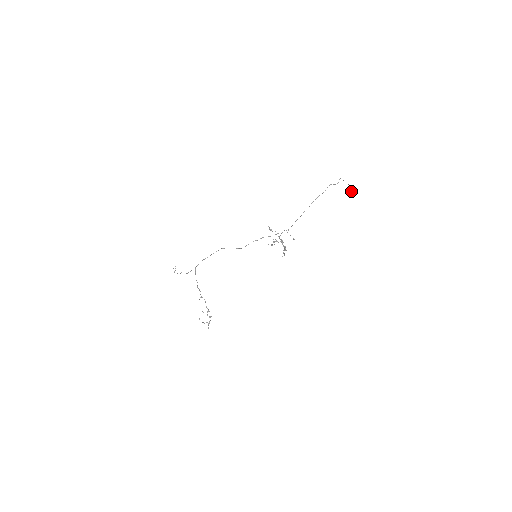
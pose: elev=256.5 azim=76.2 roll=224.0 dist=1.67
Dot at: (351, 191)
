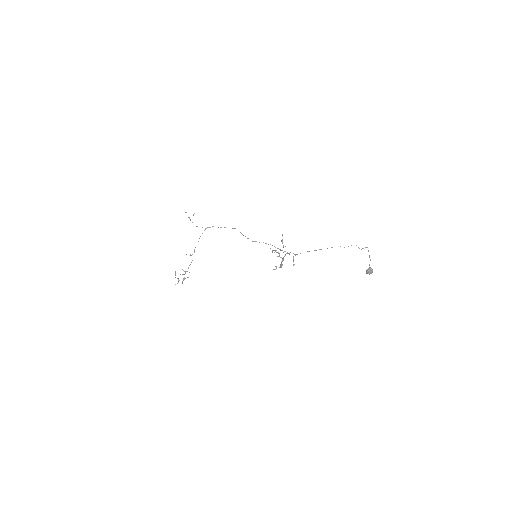
Dot at: (368, 268)
